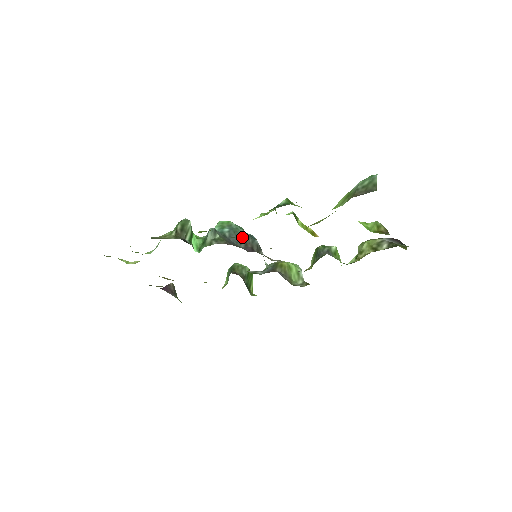
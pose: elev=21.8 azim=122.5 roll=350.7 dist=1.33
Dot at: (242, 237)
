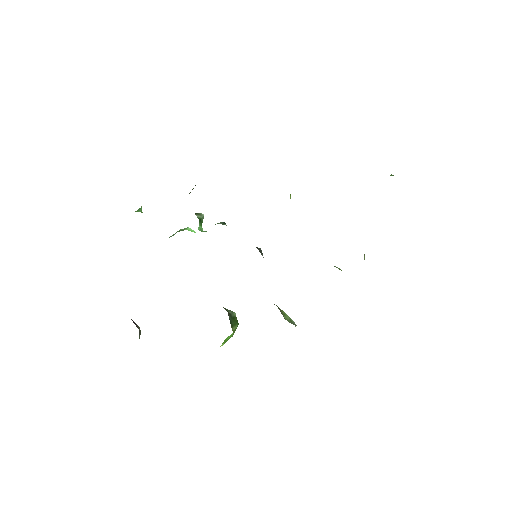
Dot at: occluded
